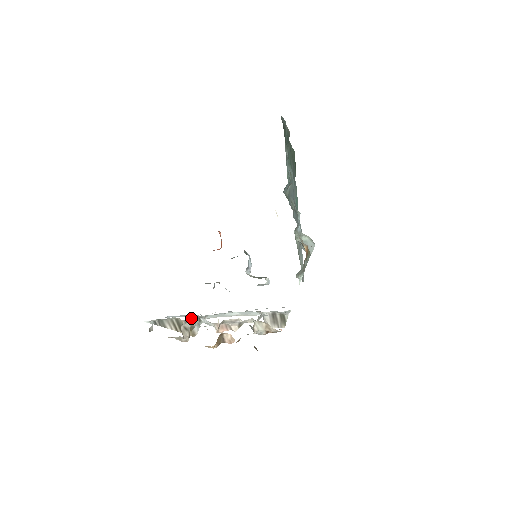
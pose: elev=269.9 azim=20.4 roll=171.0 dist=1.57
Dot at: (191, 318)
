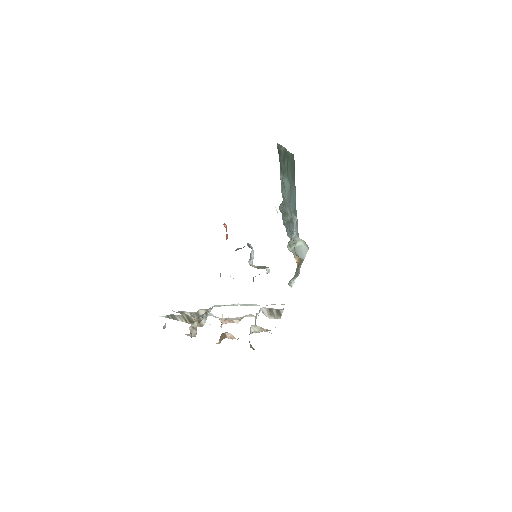
Dot at: (199, 310)
